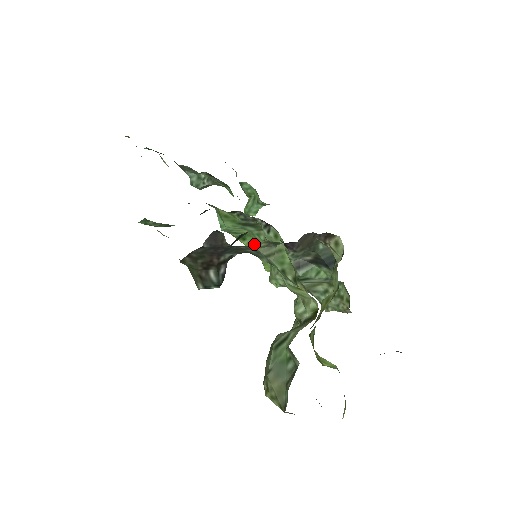
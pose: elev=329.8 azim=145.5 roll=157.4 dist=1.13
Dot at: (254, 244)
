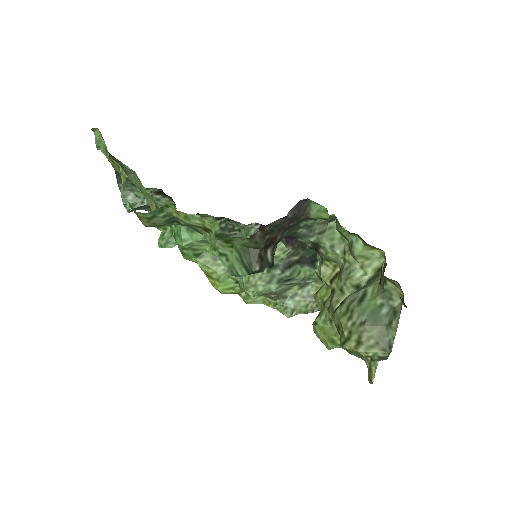
Dot at: (213, 261)
